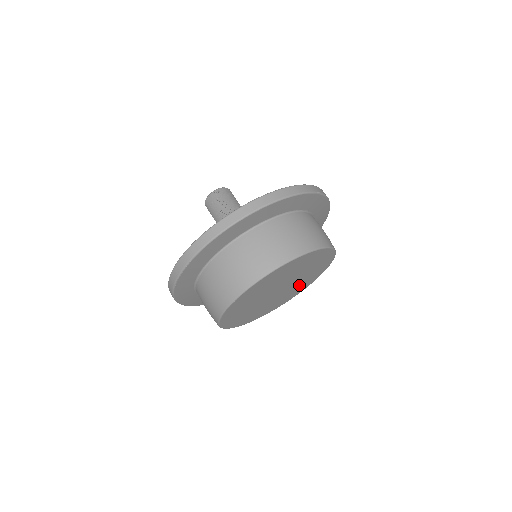
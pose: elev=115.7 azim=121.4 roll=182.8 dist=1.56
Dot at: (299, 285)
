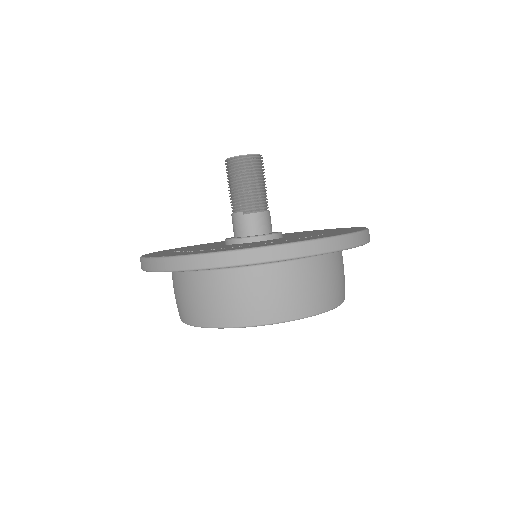
Dot at: occluded
